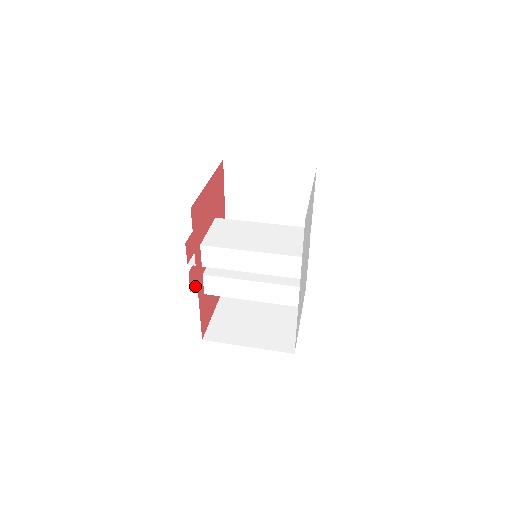
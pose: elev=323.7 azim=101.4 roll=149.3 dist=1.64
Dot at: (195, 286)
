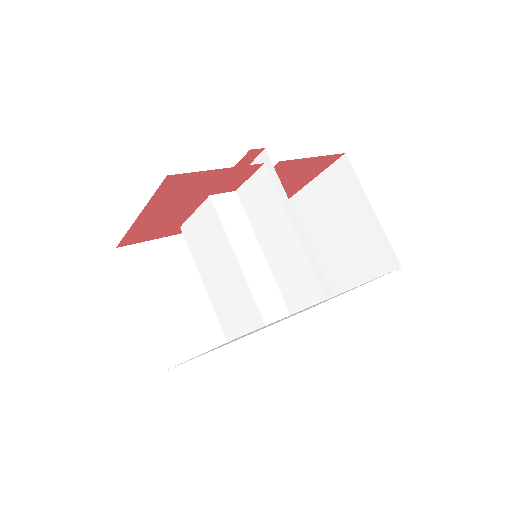
Dot at: occluded
